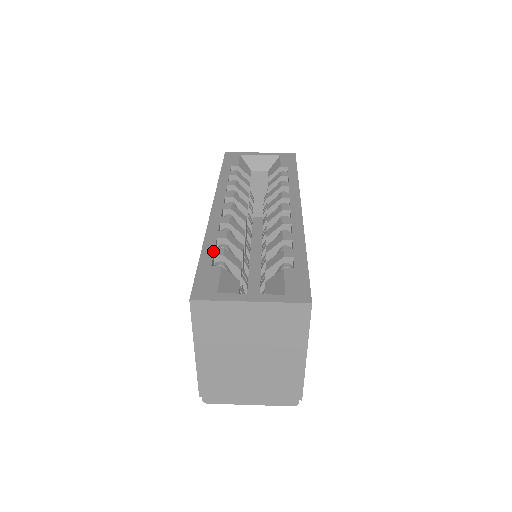
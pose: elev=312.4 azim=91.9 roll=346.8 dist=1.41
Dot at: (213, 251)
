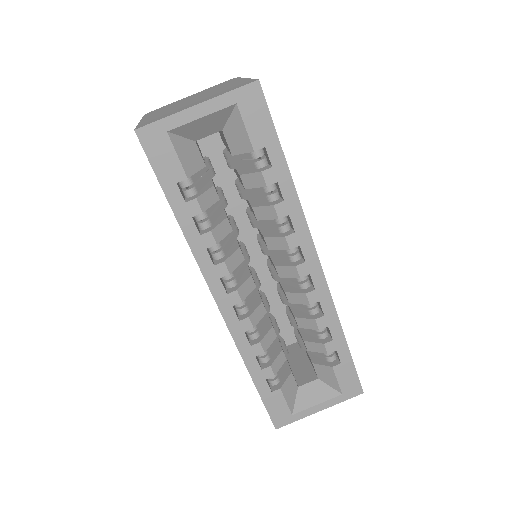
Dot at: (263, 375)
